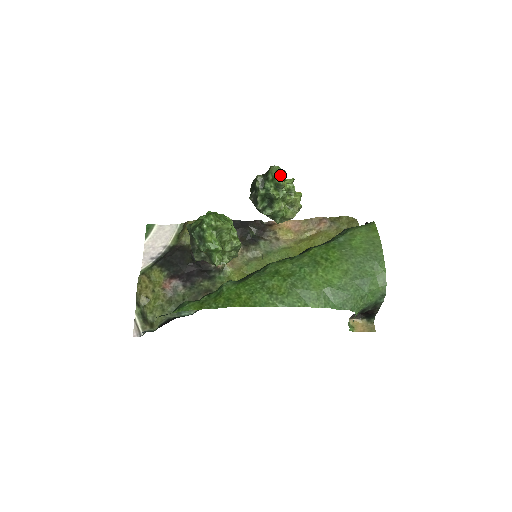
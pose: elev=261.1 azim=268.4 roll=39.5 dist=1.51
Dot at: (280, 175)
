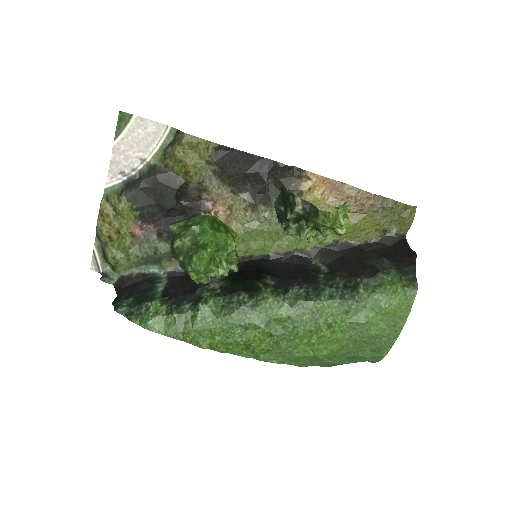
Dot at: (327, 228)
